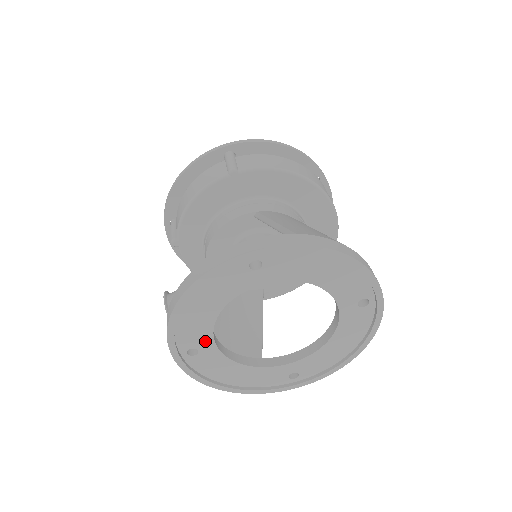
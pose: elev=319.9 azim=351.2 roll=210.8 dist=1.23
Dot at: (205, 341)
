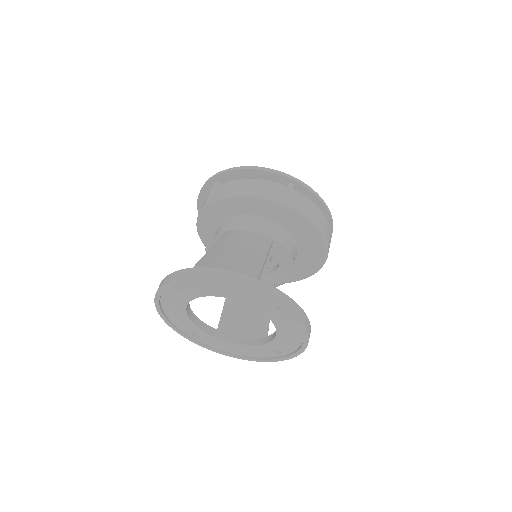
Dot at: (196, 329)
